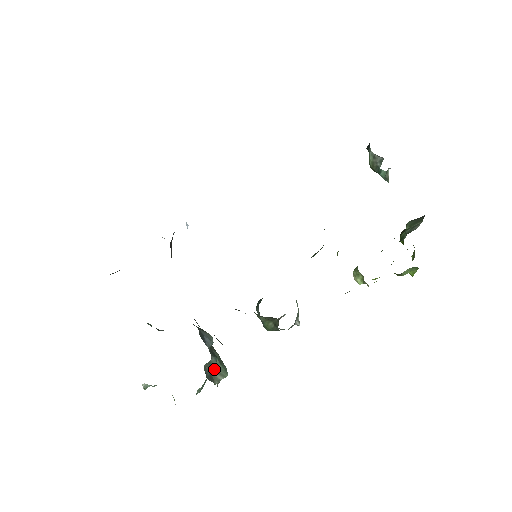
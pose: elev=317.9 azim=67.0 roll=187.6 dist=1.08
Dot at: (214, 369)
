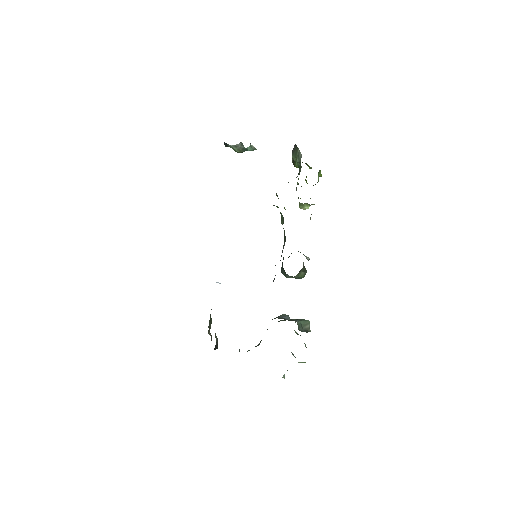
Dot at: (302, 326)
